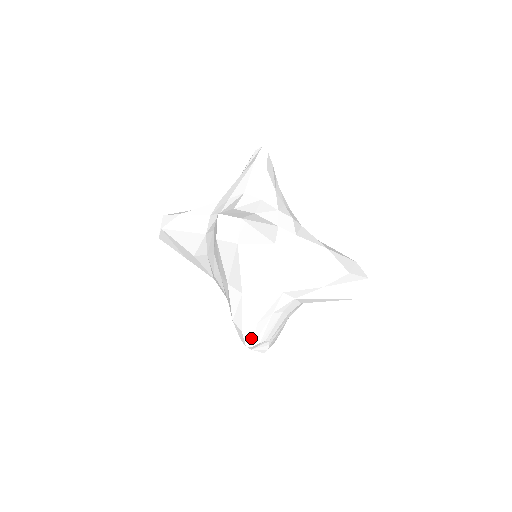
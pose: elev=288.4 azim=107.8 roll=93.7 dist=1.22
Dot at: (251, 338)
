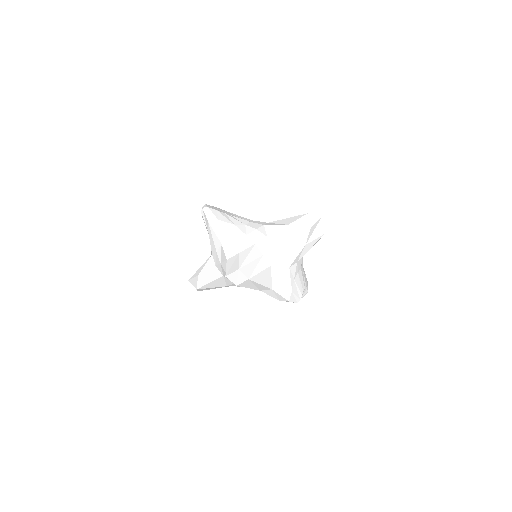
Dot at: (296, 298)
